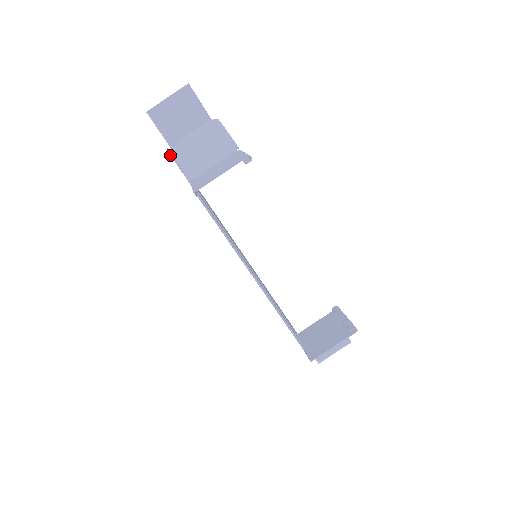
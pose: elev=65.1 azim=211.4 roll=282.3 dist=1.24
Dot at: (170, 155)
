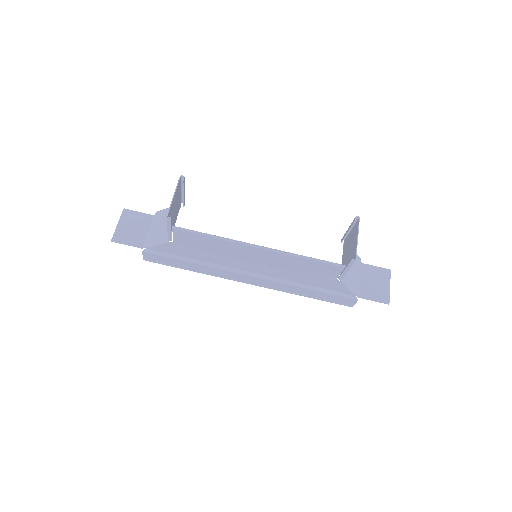
Dot at: (146, 253)
